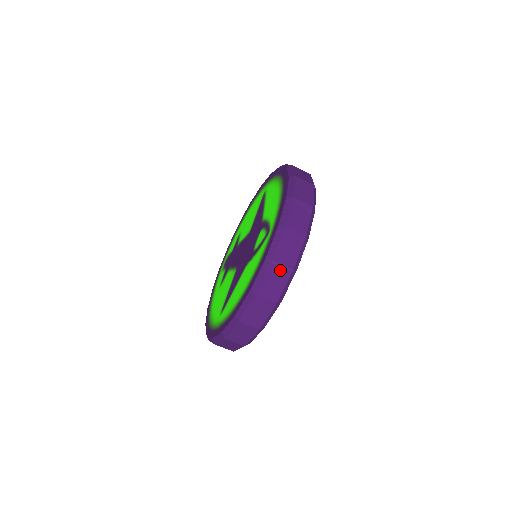
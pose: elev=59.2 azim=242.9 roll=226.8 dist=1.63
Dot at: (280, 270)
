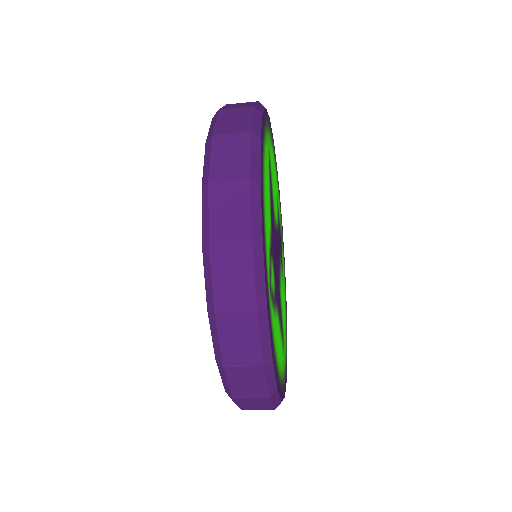
Dot at: (243, 370)
